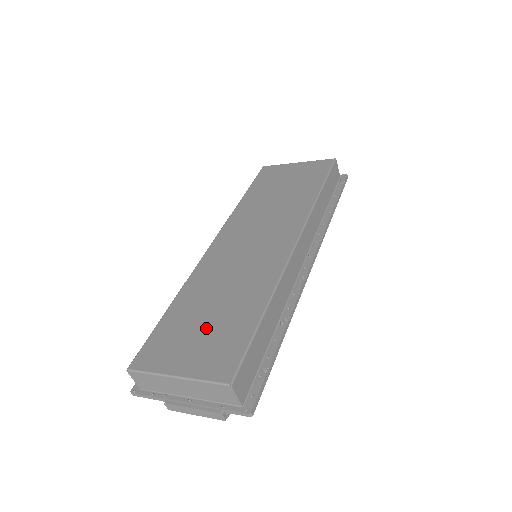
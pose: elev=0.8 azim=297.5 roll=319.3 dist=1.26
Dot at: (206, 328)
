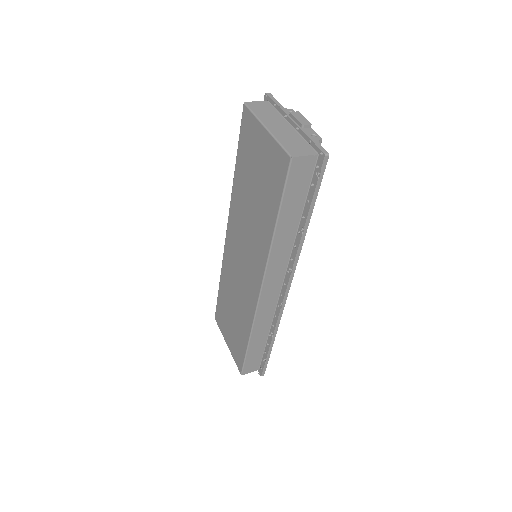
Dot at: (232, 325)
